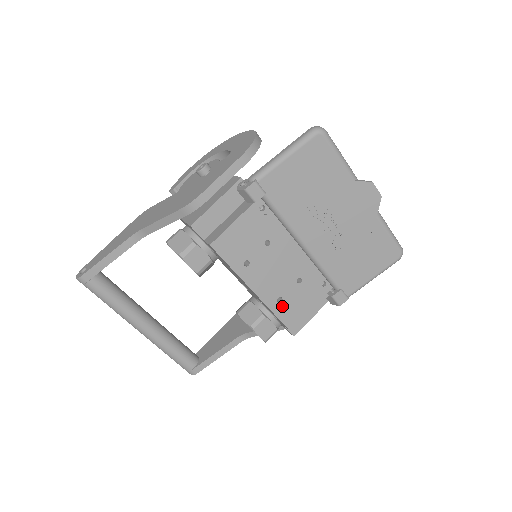
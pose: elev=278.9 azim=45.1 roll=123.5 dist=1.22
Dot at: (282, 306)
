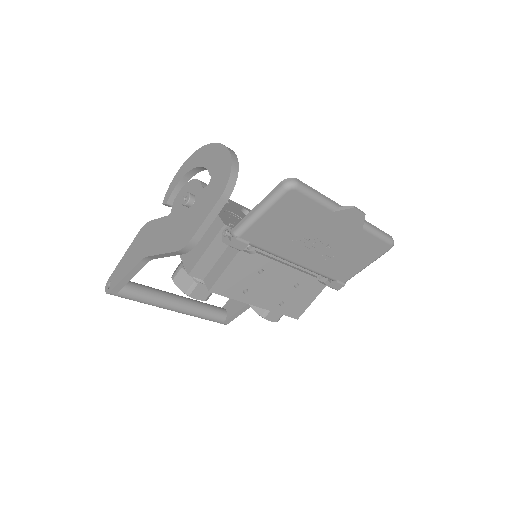
Dot at: (285, 306)
